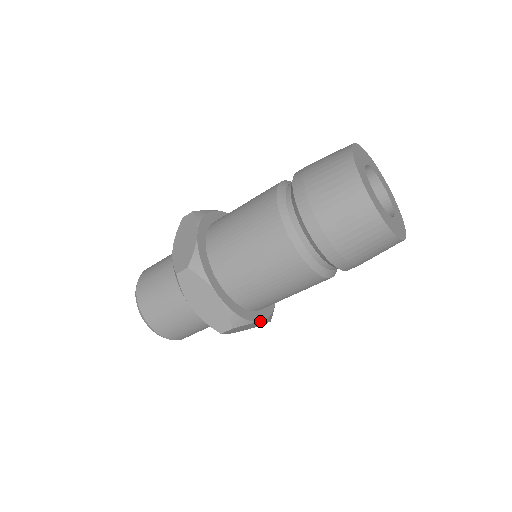
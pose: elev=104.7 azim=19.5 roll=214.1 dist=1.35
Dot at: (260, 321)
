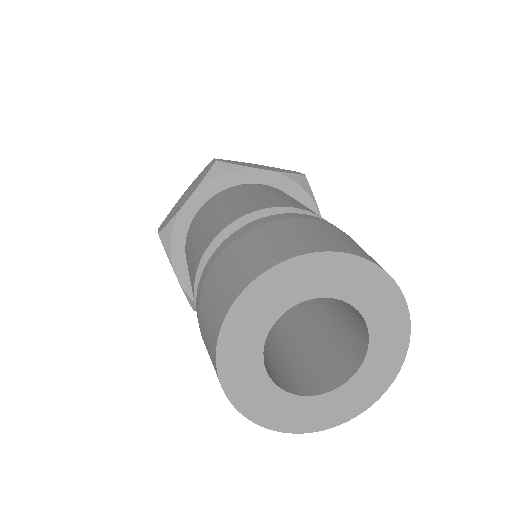
Dot at: occluded
